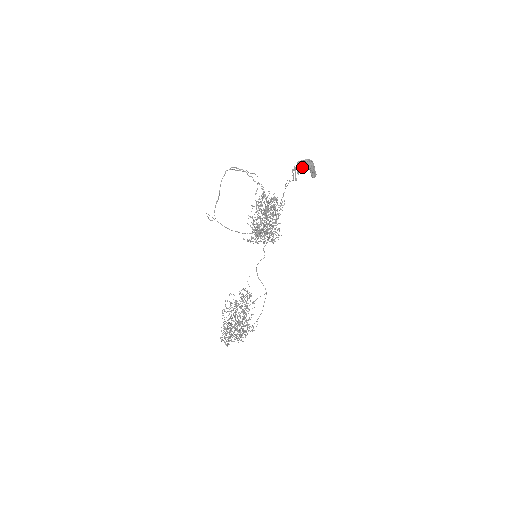
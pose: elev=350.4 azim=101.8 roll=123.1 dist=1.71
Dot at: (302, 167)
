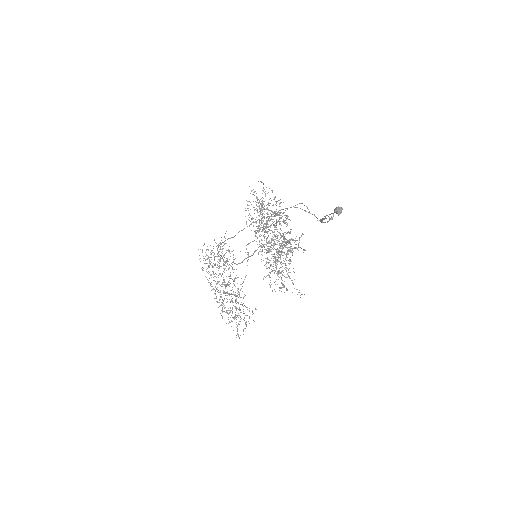
Dot at: occluded
